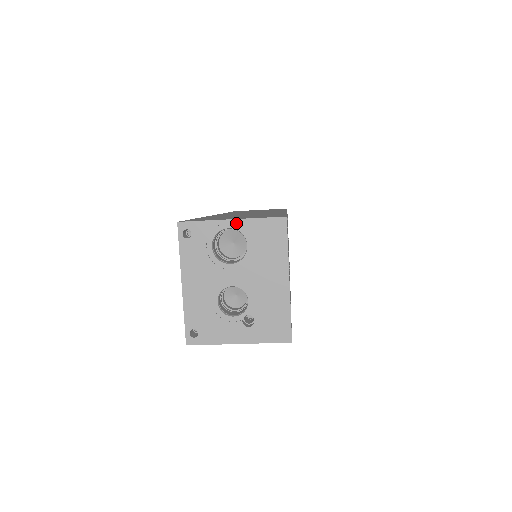
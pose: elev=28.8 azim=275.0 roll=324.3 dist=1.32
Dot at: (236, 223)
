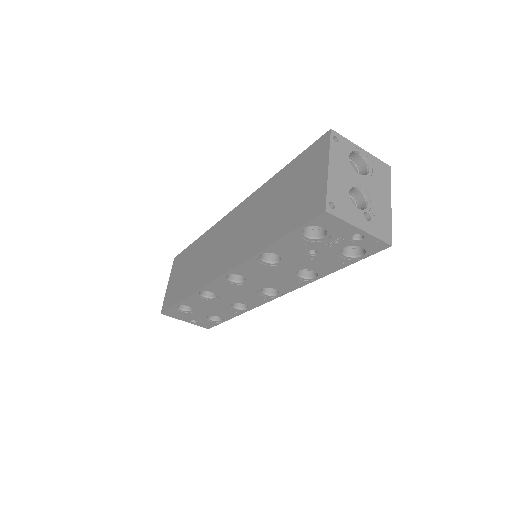
Dot at: (364, 152)
